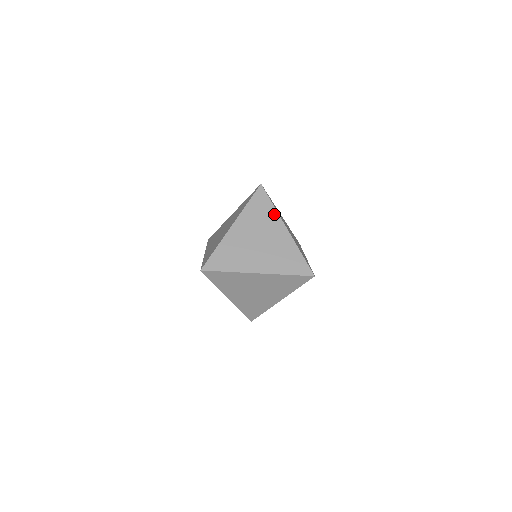
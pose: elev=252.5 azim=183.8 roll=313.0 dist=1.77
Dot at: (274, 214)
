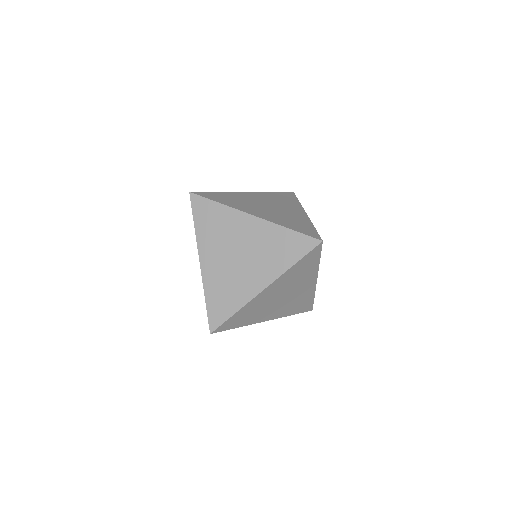
Dot at: (297, 204)
